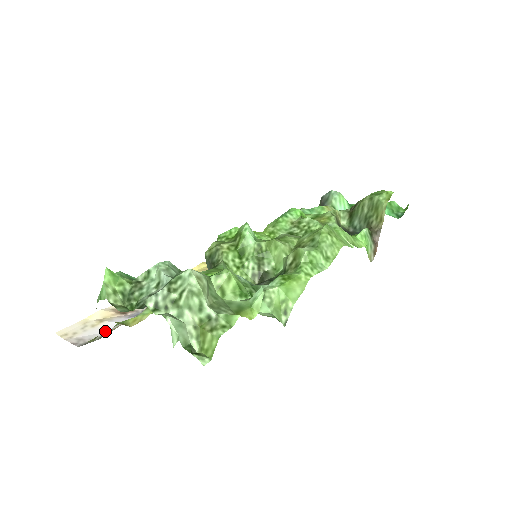
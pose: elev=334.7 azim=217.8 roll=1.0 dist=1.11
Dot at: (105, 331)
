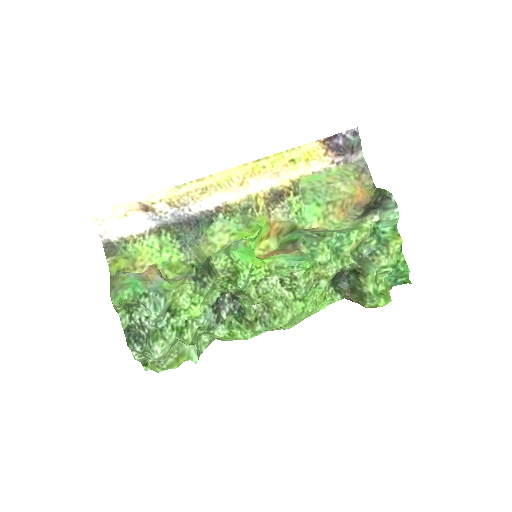
Dot at: (125, 229)
